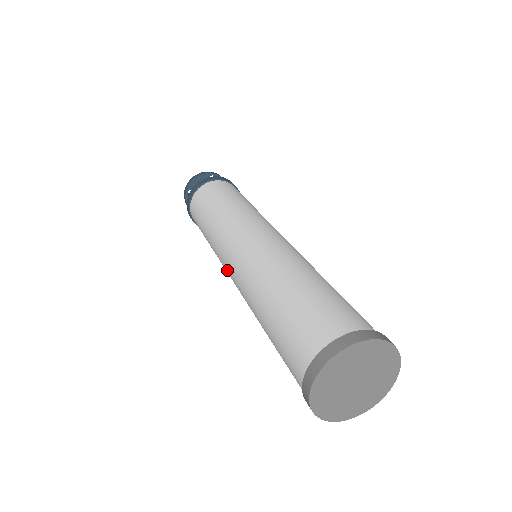
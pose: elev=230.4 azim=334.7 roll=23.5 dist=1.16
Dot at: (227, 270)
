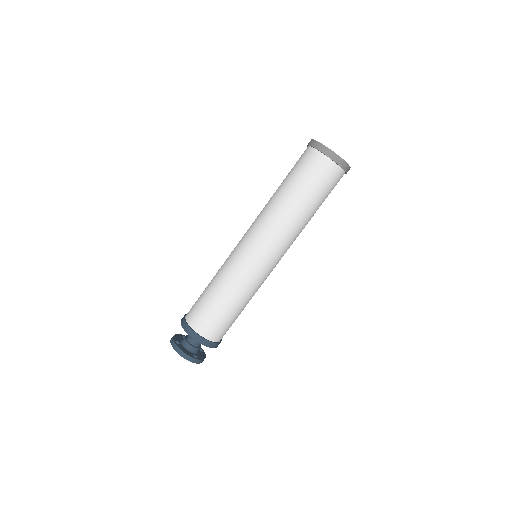
Dot at: (250, 250)
